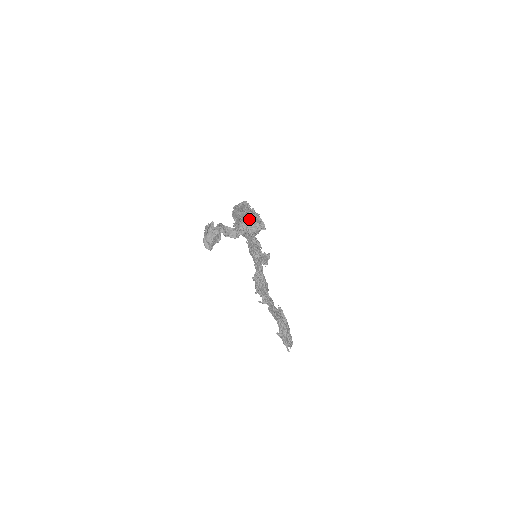
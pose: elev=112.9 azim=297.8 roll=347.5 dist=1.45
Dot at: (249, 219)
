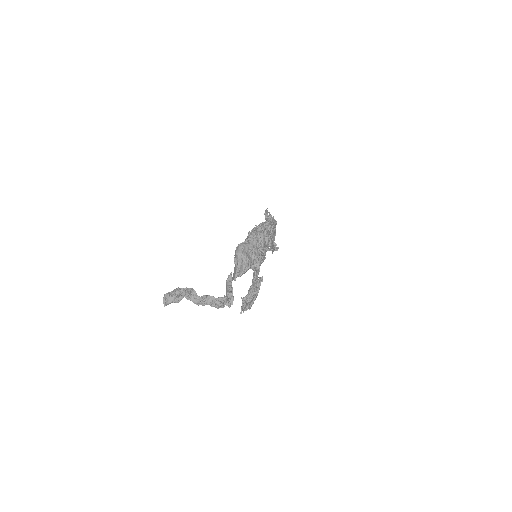
Dot at: (242, 267)
